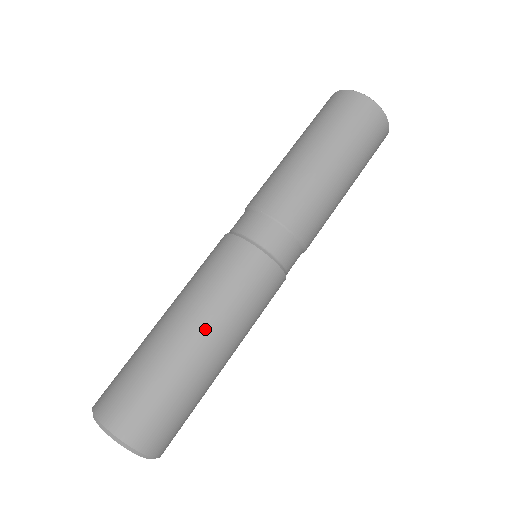
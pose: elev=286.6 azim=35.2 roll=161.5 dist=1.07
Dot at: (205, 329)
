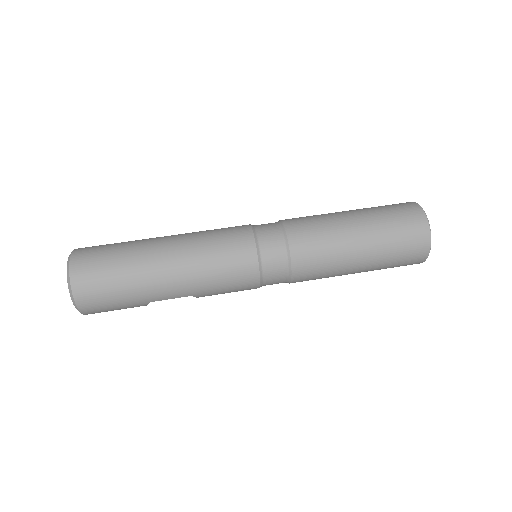
Dot at: (174, 242)
